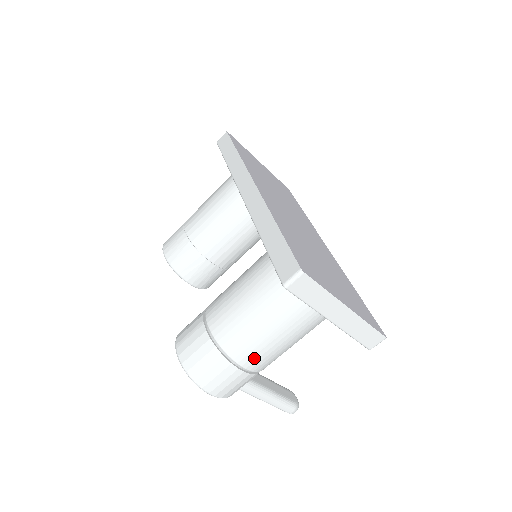
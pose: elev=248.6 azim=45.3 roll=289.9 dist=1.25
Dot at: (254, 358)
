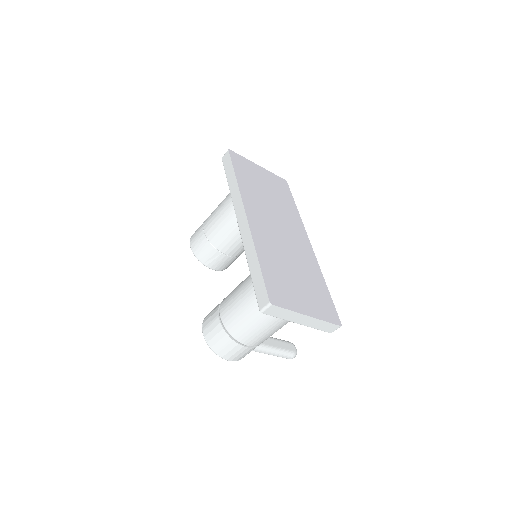
Dot at: (253, 340)
